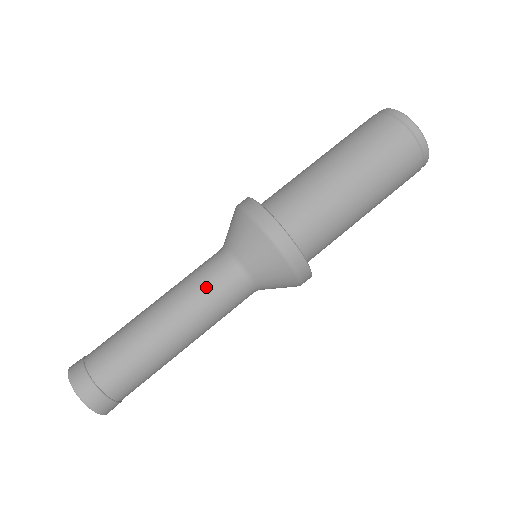
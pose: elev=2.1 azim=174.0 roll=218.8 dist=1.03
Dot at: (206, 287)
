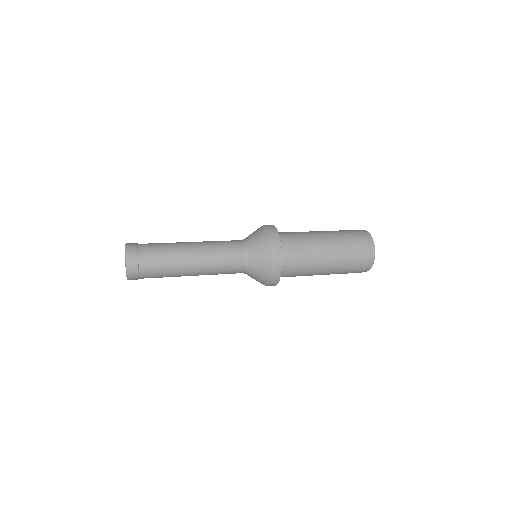
Dot at: (222, 241)
